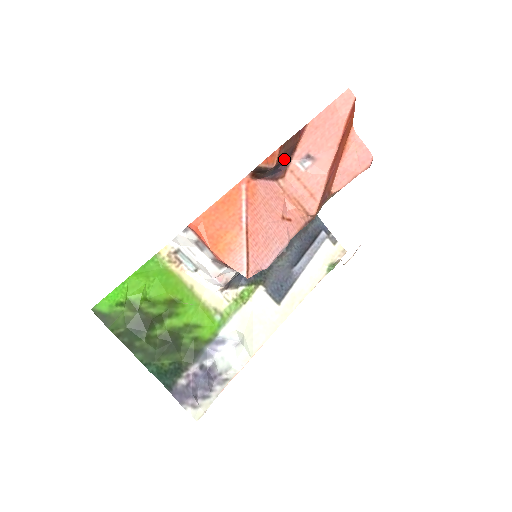
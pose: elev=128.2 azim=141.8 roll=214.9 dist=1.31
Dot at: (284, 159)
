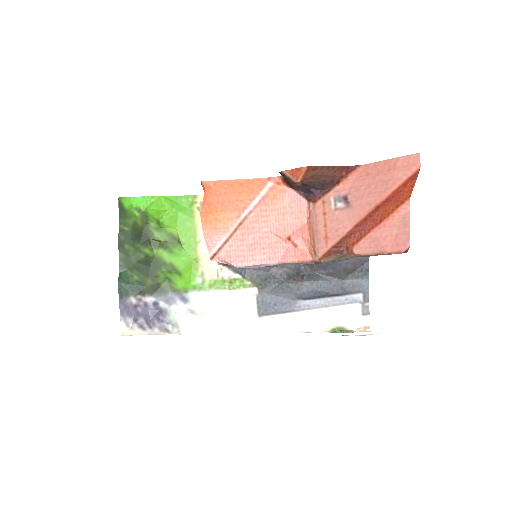
Dot at: (317, 184)
